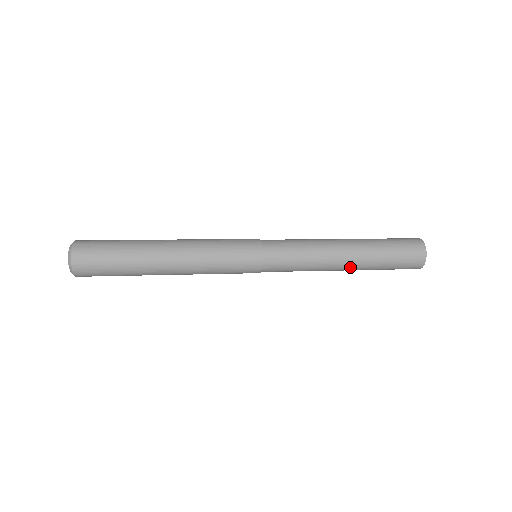
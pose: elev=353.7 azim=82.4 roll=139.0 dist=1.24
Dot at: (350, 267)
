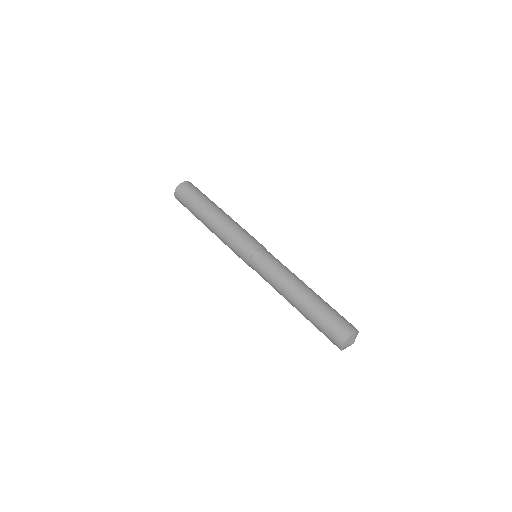
Dot at: occluded
